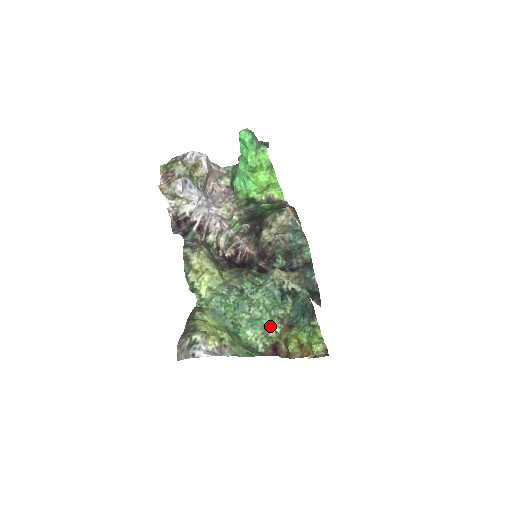
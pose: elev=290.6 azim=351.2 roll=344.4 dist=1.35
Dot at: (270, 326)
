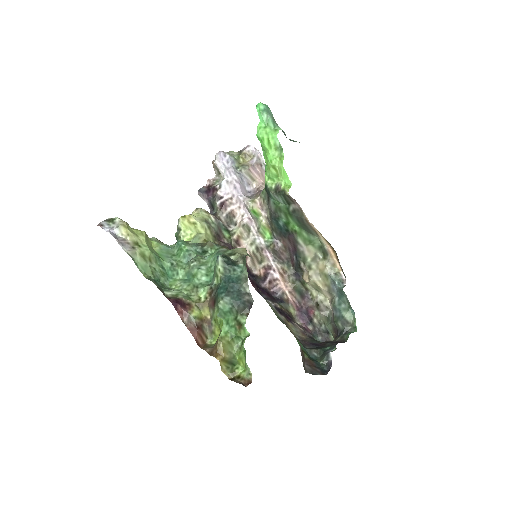
Dot at: (199, 290)
